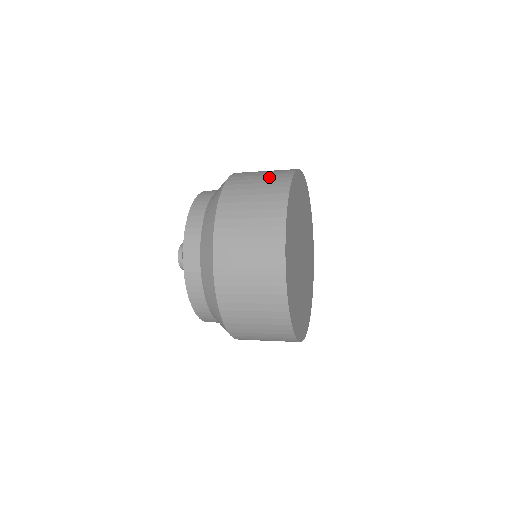
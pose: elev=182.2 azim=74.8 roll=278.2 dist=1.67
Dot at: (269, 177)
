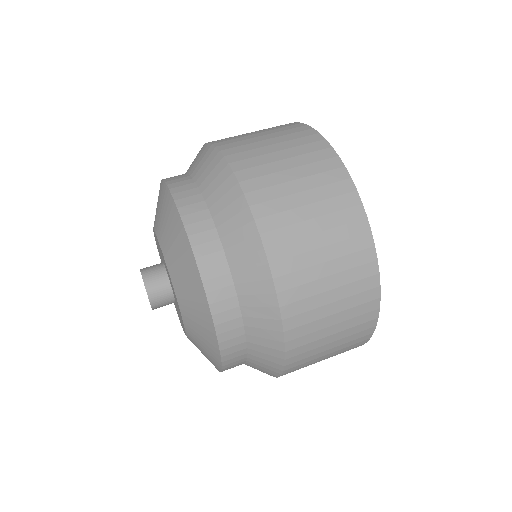
Dot at: (275, 131)
